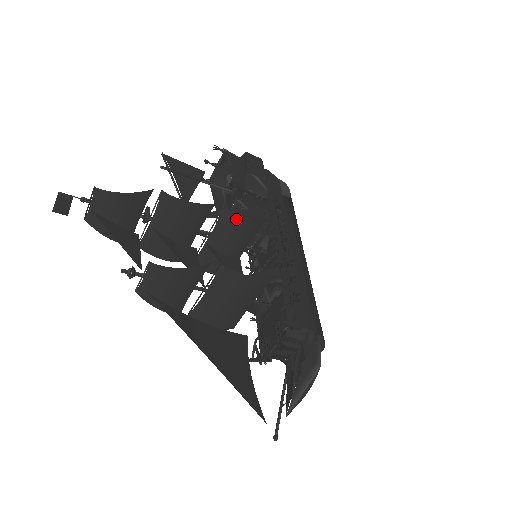
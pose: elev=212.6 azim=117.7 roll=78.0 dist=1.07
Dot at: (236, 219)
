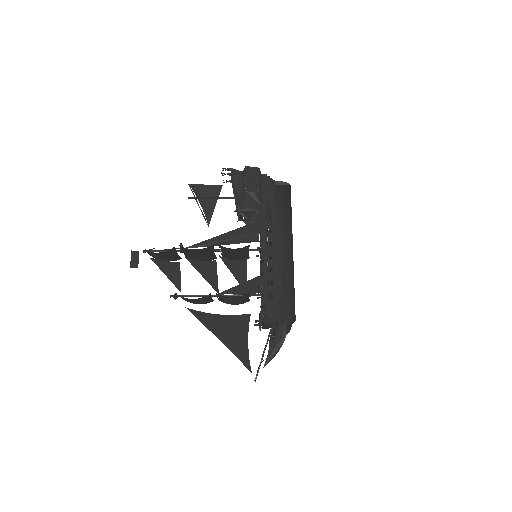
Dot at: (229, 249)
